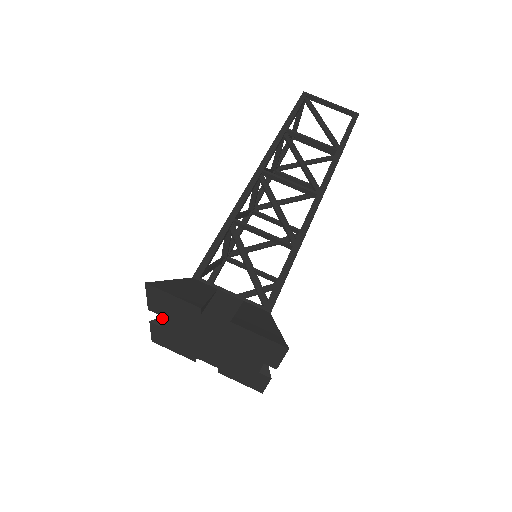
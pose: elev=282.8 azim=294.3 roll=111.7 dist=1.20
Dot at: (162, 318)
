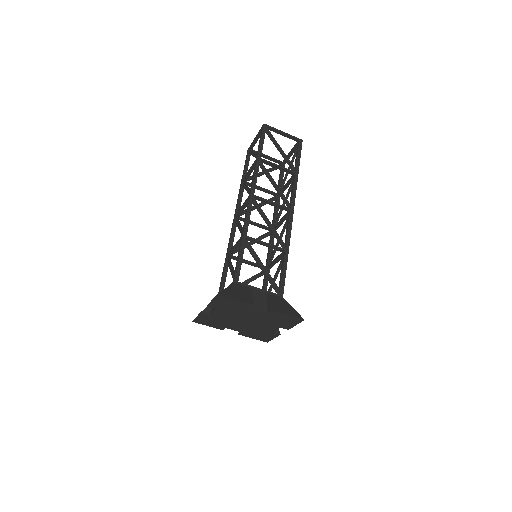
Dot at: (215, 310)
